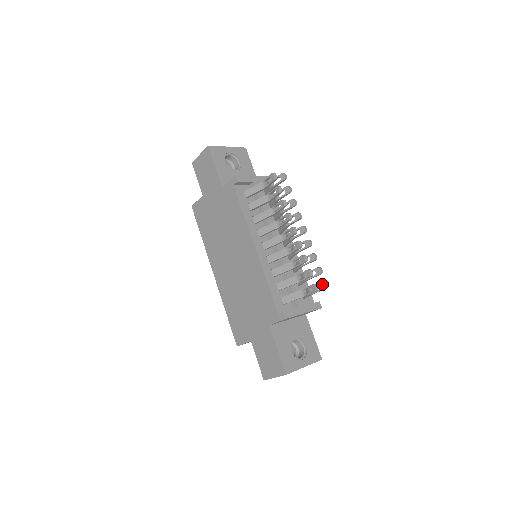
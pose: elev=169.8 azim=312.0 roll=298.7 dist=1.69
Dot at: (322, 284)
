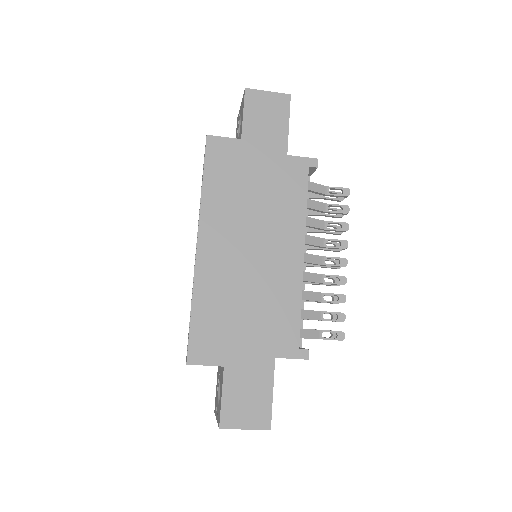
Dot at: occluded
